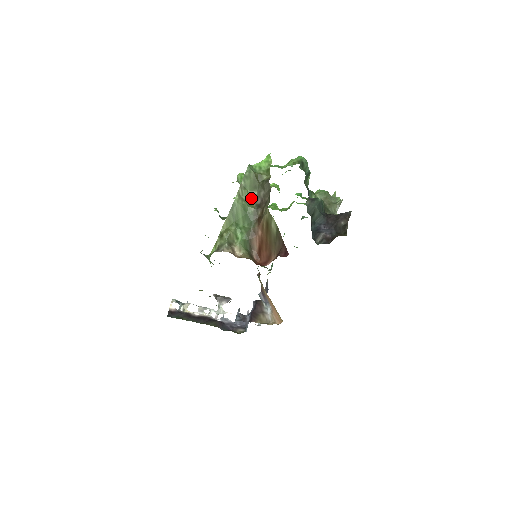
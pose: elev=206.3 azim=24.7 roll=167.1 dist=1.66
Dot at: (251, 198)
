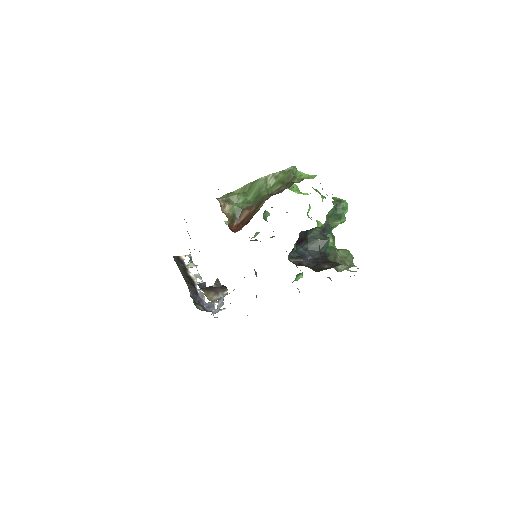
Dot at: (273, 187)
